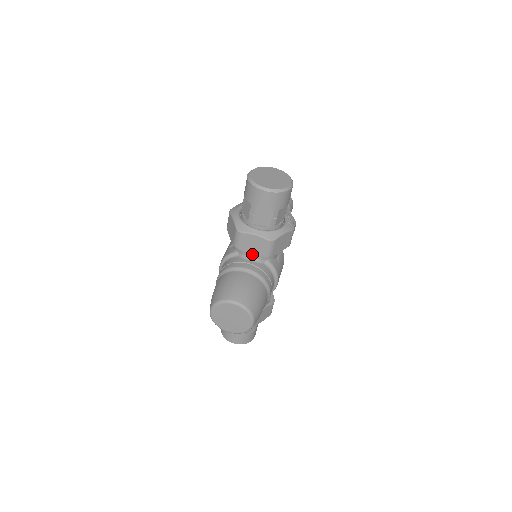
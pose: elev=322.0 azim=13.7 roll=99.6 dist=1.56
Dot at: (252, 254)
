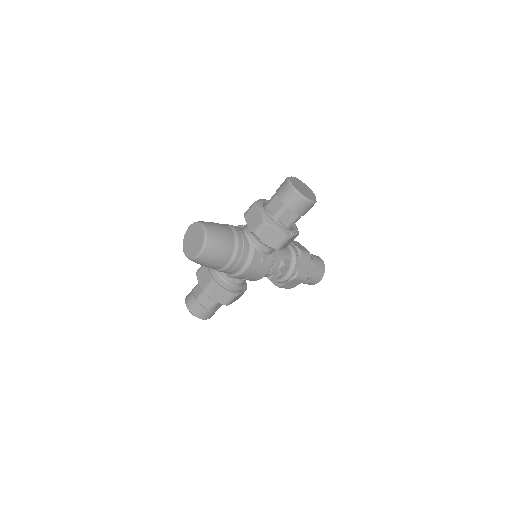
Dot at: (249, 231)
